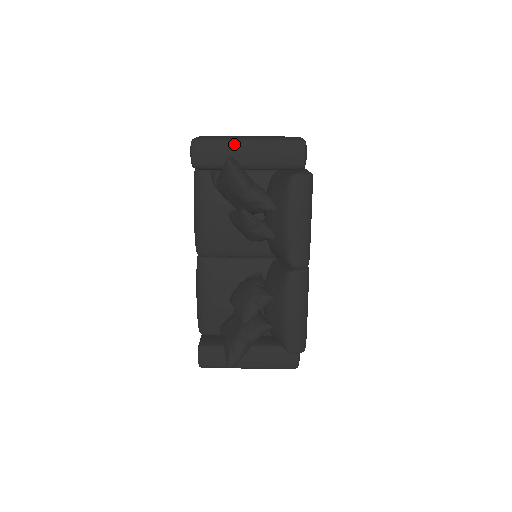
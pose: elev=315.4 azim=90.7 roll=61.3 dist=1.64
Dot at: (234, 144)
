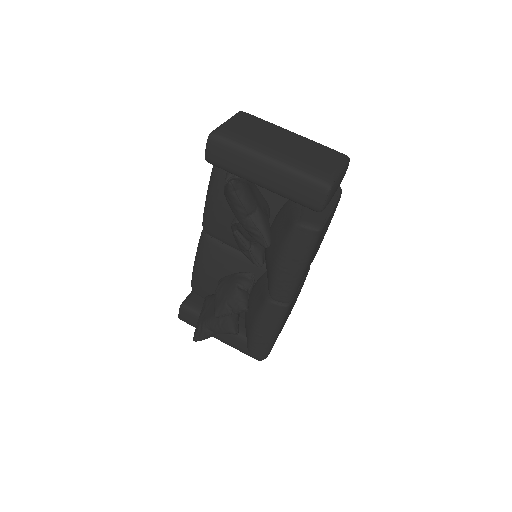
Dot at: (252, 158)
